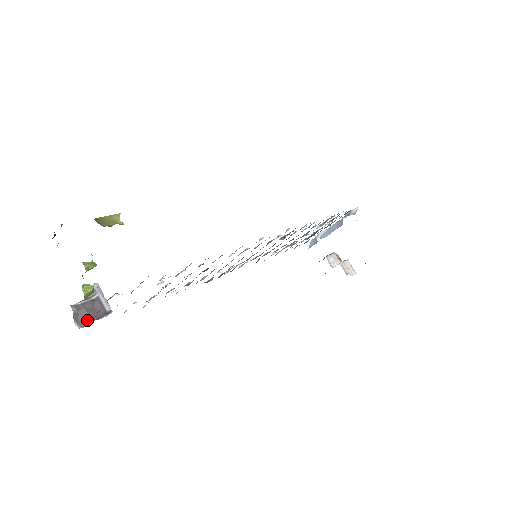
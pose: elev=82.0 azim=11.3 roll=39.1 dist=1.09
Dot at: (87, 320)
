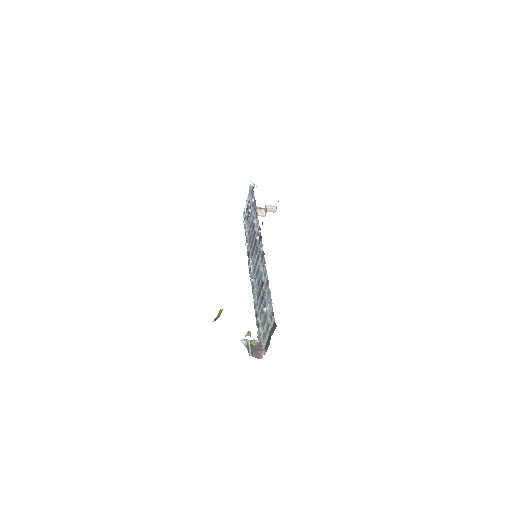
Dot at: (260, 353)
